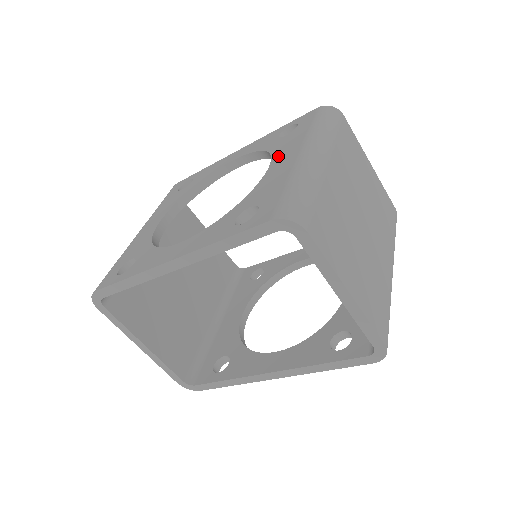
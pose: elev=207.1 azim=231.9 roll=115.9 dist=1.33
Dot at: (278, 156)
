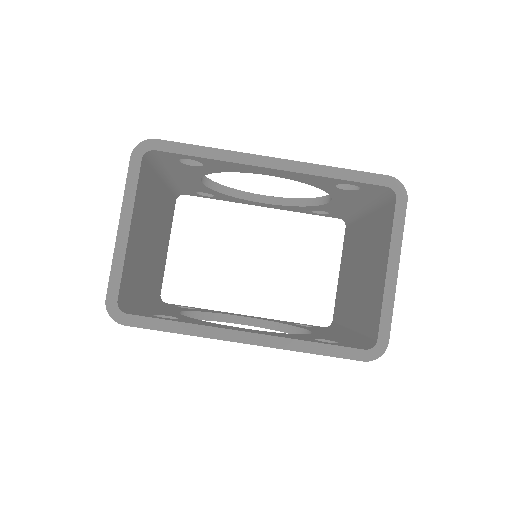
Dot at: occluded
